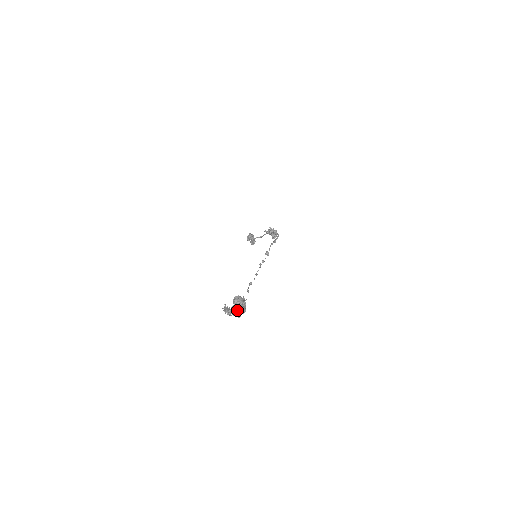
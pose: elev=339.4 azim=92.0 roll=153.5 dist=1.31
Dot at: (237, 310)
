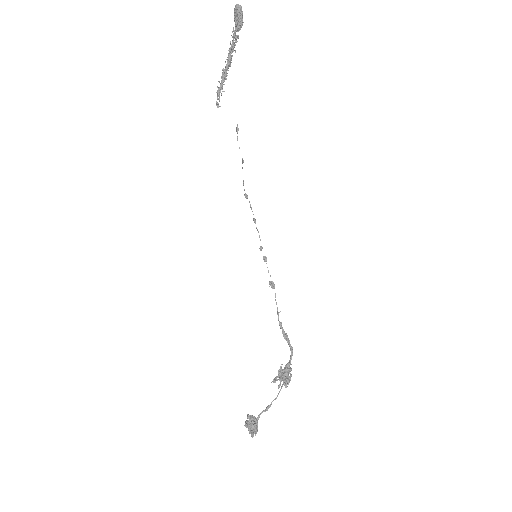
Dot at: (236, 6)
